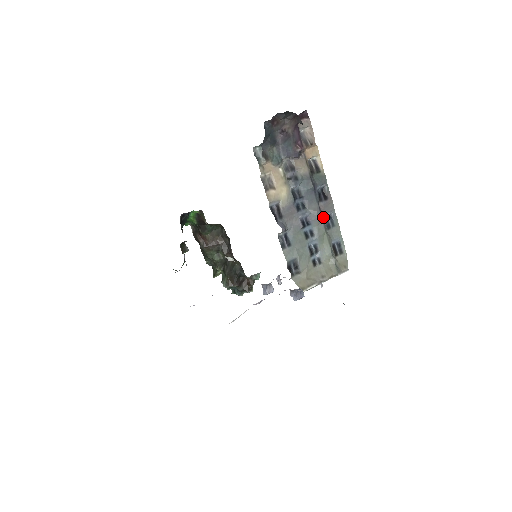
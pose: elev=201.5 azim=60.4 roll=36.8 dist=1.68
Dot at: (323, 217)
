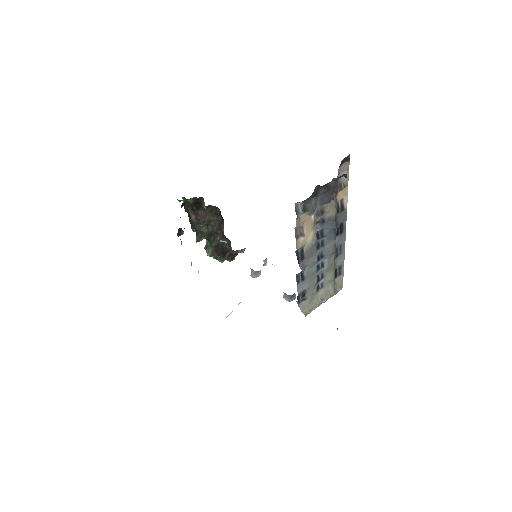
Dot at: occluded
